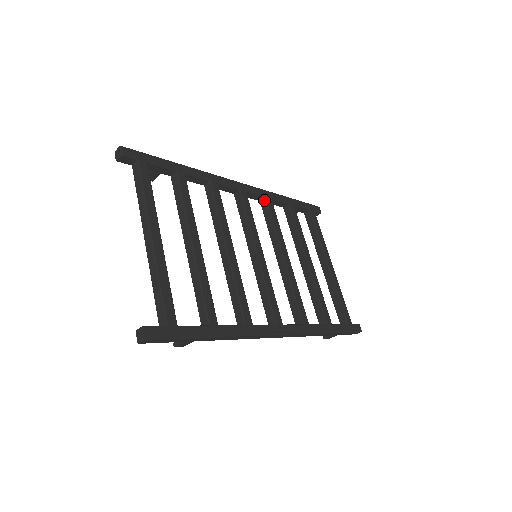
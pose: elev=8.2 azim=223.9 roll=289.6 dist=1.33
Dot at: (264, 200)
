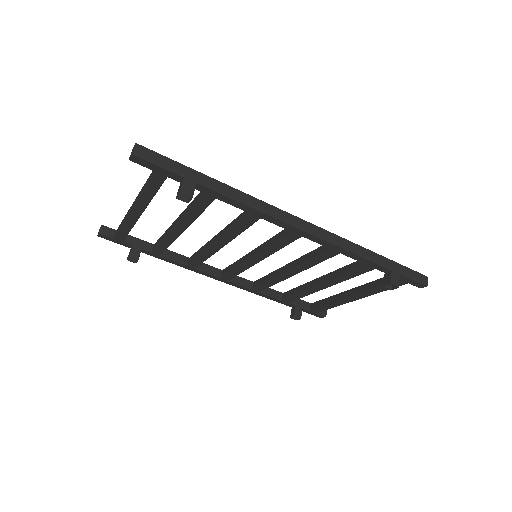
Dot at: (254, 284)
